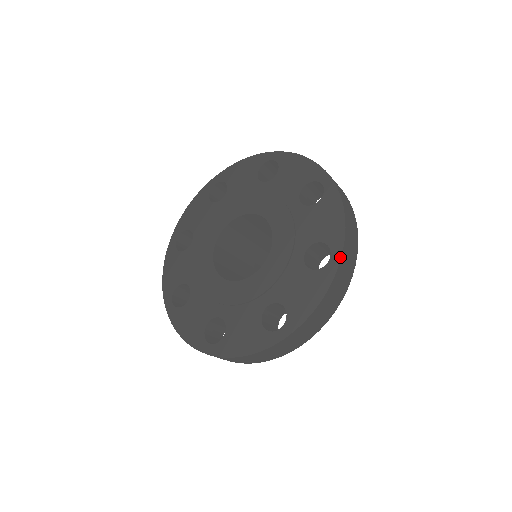
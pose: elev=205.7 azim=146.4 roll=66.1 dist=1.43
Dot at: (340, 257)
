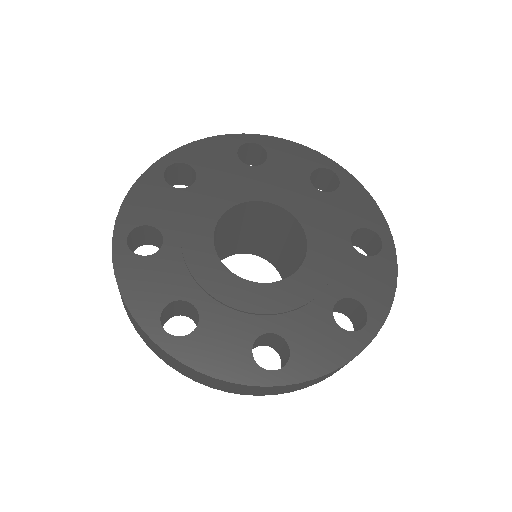
Dot at: (393, 240)
